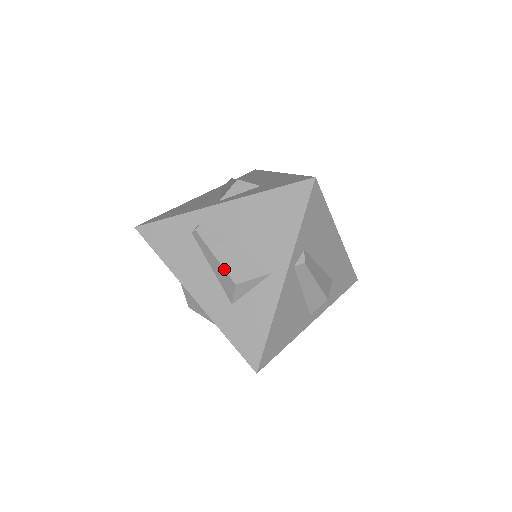
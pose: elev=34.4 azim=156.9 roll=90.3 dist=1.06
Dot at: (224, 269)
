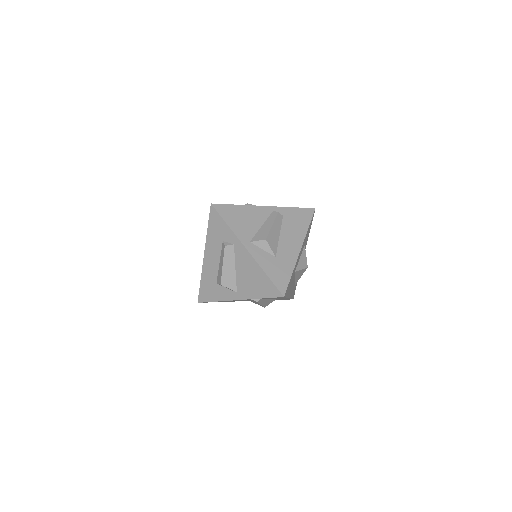
Dot at: occluded
